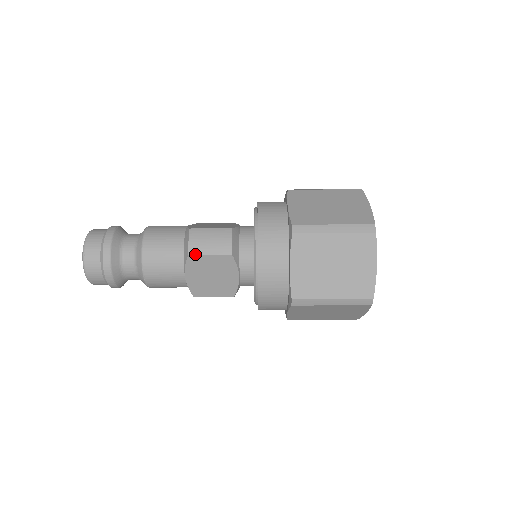
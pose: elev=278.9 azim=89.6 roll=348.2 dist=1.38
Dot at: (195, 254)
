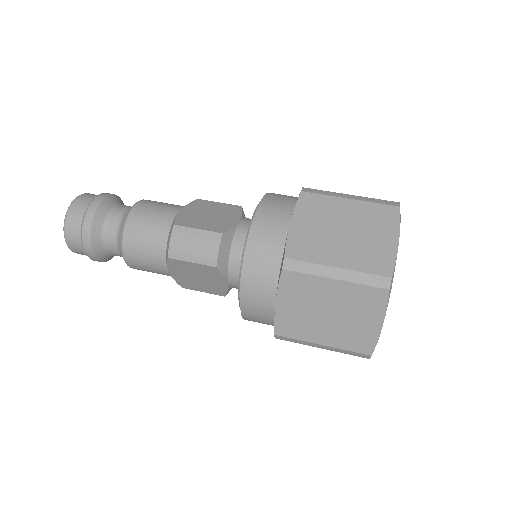
Dot at: (175, 258)
